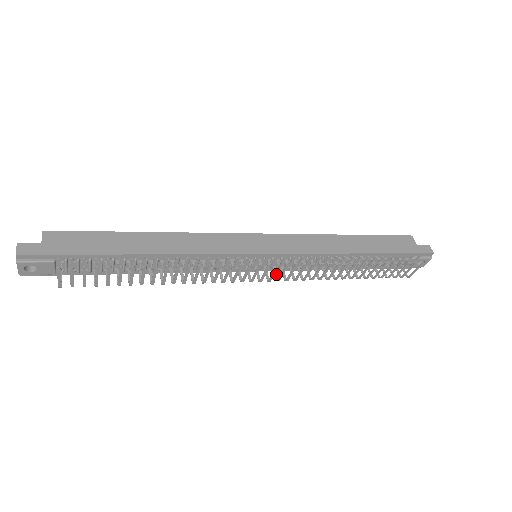
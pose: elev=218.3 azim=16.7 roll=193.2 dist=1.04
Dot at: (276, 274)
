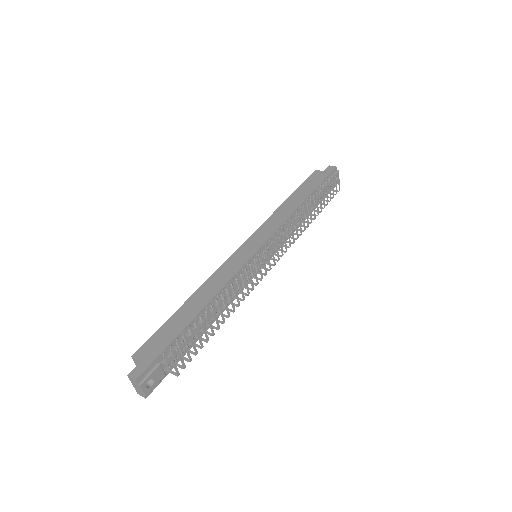
Dot at: occluded
